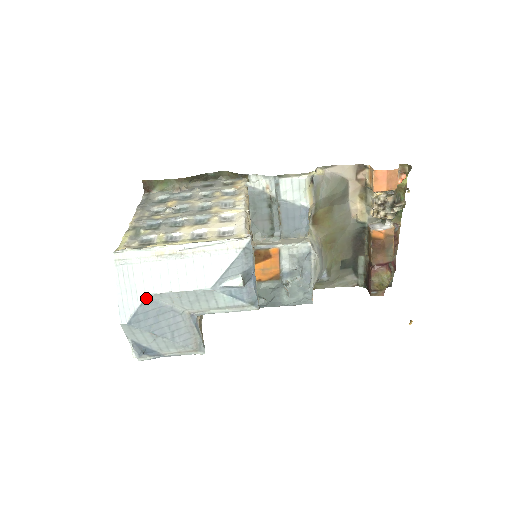
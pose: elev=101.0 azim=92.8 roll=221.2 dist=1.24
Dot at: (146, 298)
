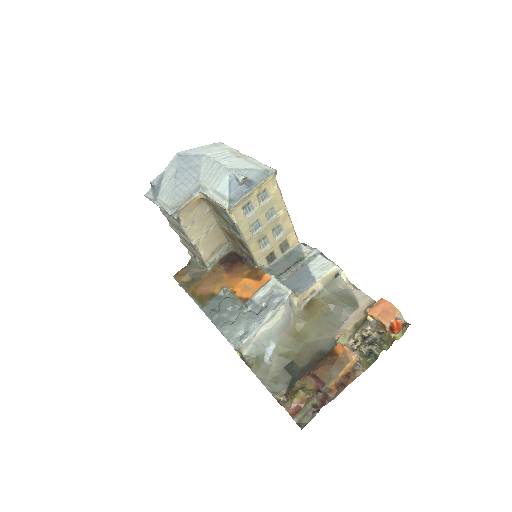
Dot at: (201, 155)
